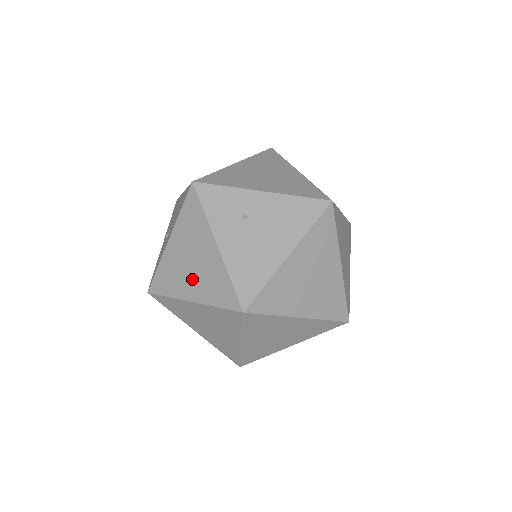
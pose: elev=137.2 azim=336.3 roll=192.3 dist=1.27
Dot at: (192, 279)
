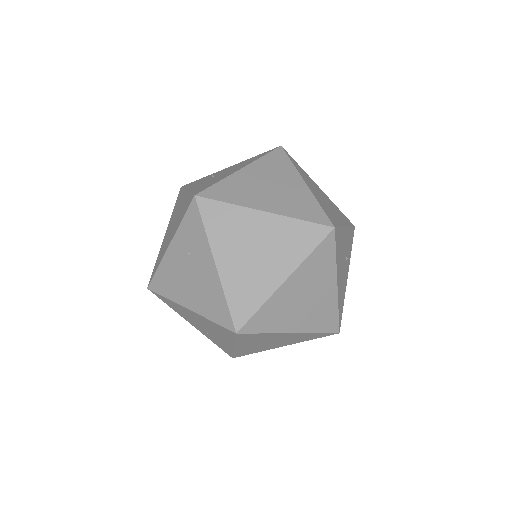
Dot at: (172, 231)
